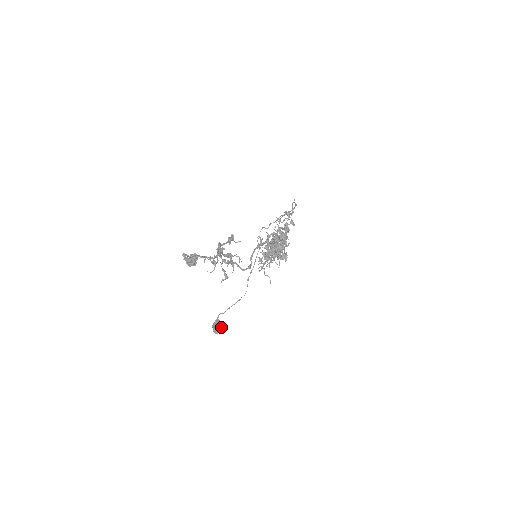
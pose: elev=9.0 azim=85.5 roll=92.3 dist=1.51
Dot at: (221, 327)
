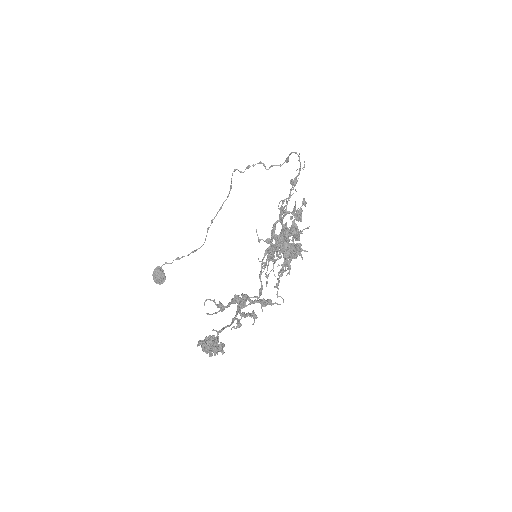
Dot at: (165, 277)
